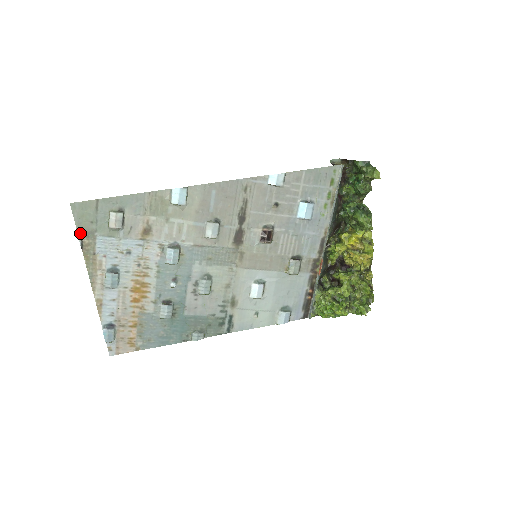
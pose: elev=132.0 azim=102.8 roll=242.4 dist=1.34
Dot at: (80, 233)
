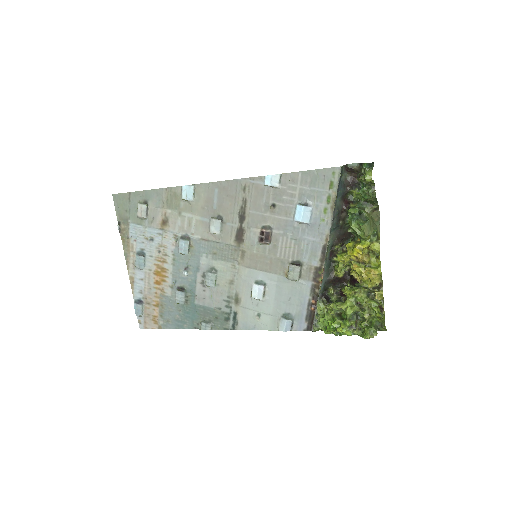
Dot at: (119, 219)
